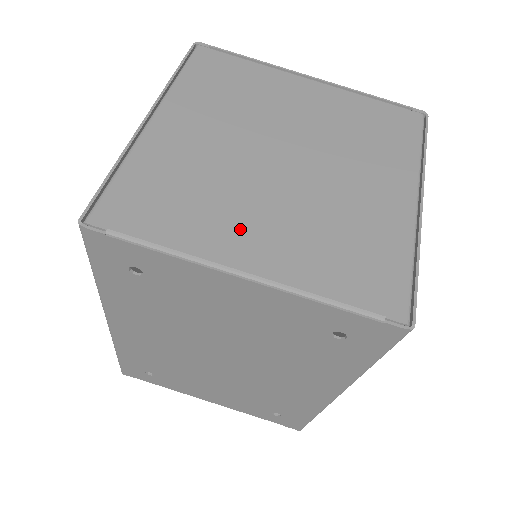
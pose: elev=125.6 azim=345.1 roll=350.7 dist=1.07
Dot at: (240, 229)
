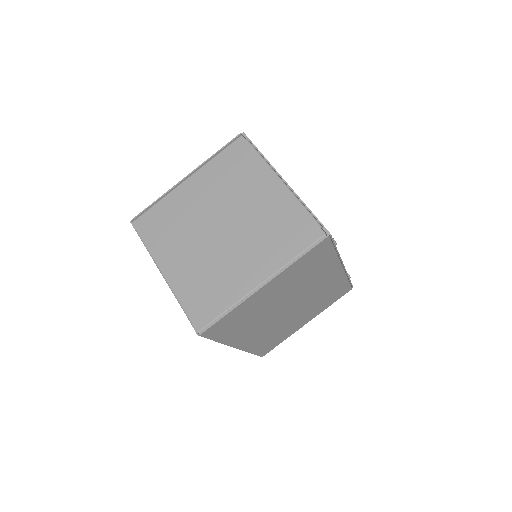
Dot at: (175, 254)
